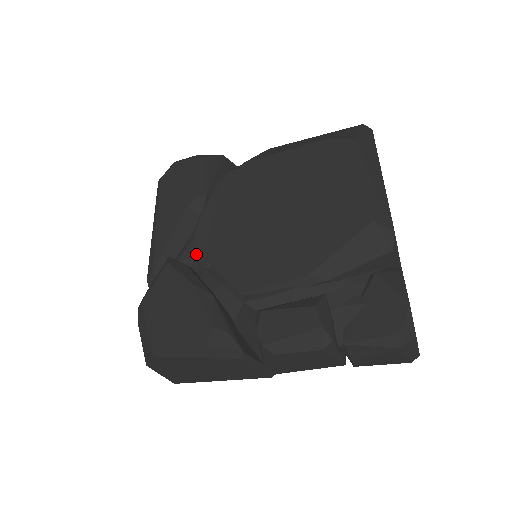
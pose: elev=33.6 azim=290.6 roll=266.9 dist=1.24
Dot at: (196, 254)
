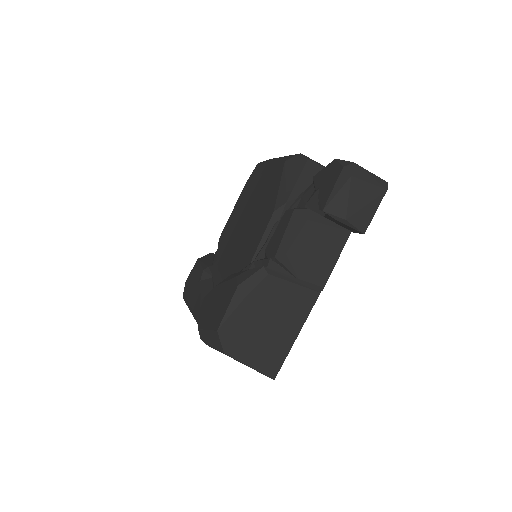
Dot at: occluded
